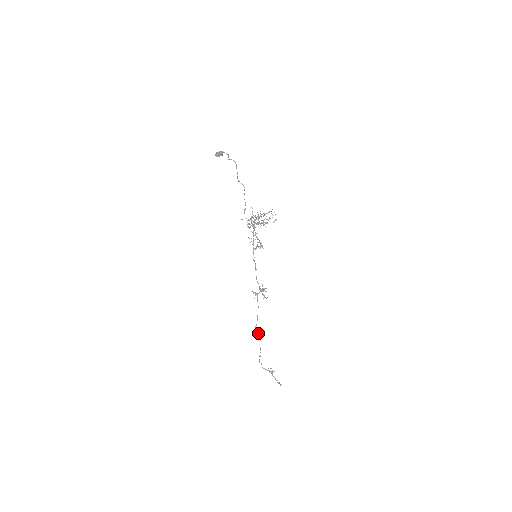
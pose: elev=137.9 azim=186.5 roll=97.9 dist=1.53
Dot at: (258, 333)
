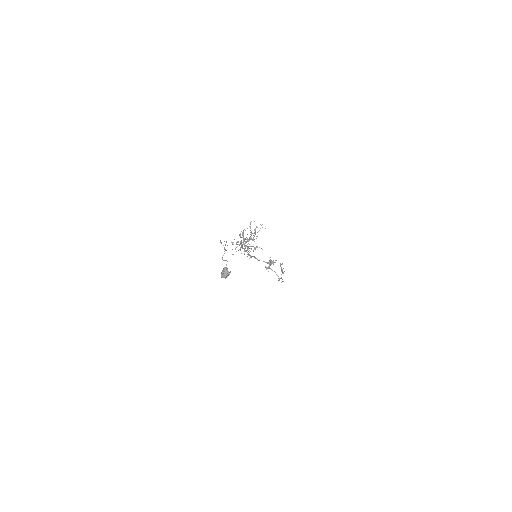
Dot at: occluded
